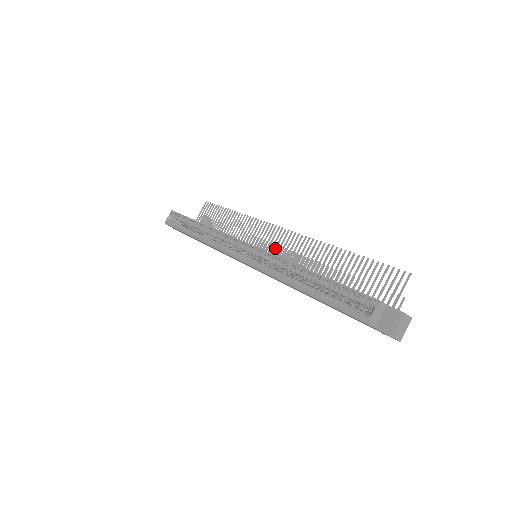
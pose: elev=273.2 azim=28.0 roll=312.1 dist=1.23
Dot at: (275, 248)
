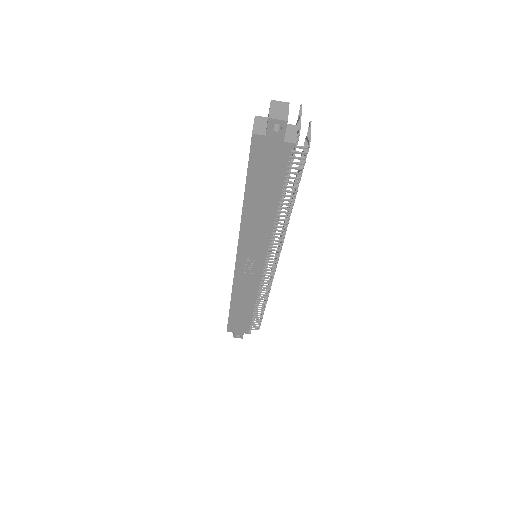
Dot at: occluded
